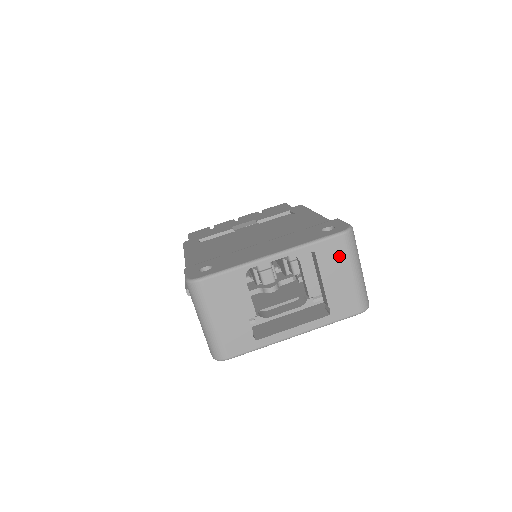
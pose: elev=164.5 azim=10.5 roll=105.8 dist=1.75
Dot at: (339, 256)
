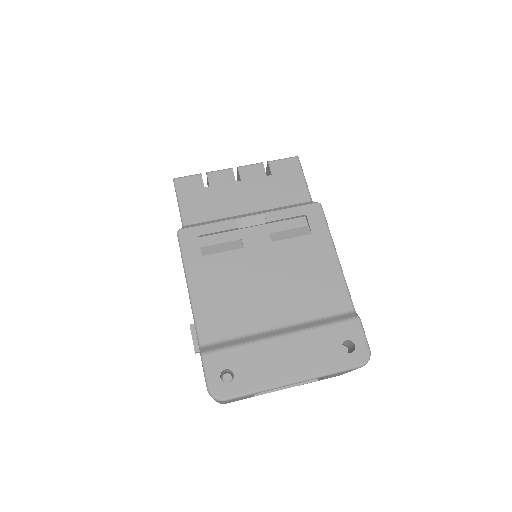
Dot at: (348, 371)
